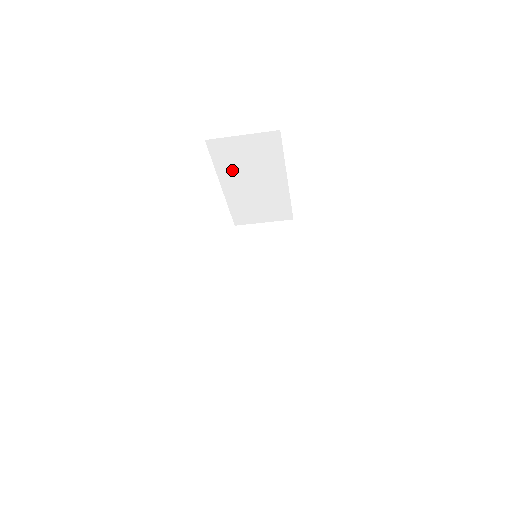
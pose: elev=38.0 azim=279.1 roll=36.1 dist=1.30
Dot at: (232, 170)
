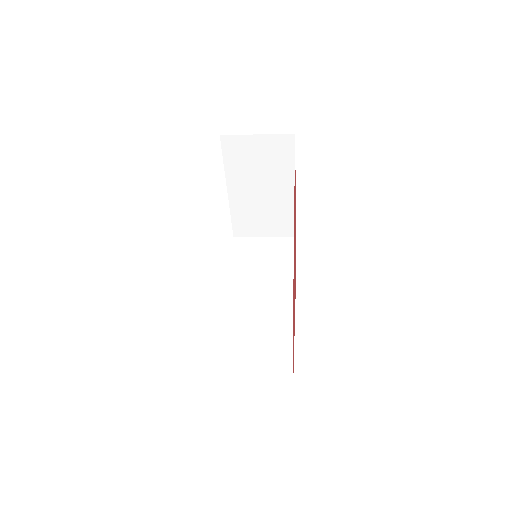
Dot at: (241, 172)
